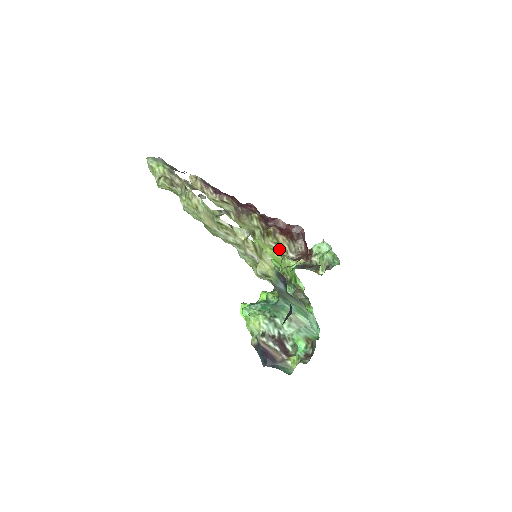
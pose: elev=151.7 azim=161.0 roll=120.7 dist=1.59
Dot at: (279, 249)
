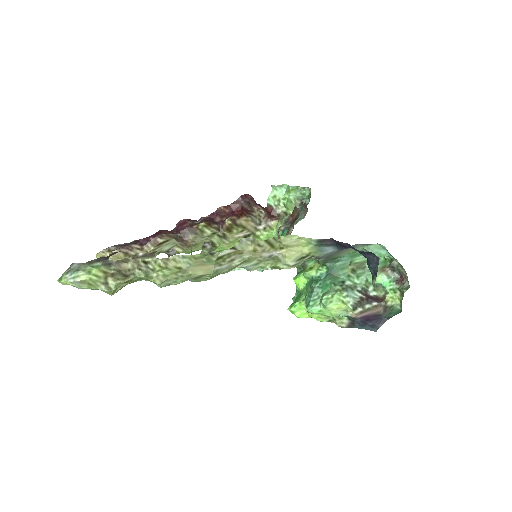
Dot at: (248, 233)
